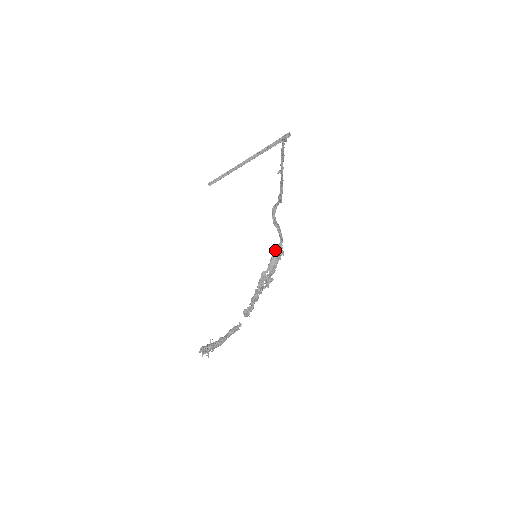
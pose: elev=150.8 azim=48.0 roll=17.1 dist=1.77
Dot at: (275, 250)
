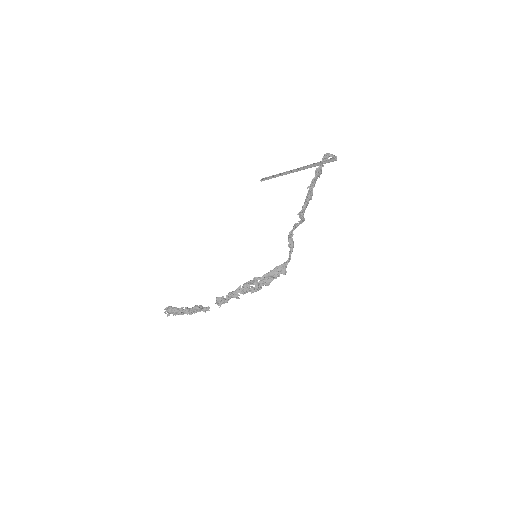
Dot at: (279, 265)
